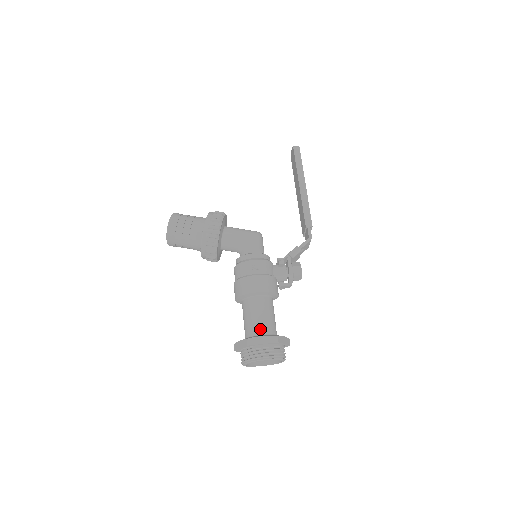
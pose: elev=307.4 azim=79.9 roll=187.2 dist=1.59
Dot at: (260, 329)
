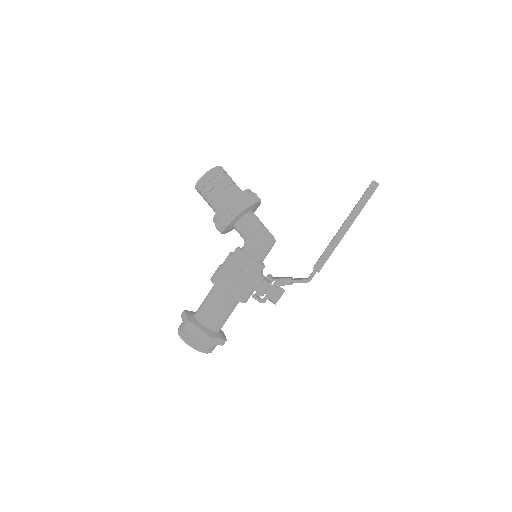
Dot at: (206, 320)
